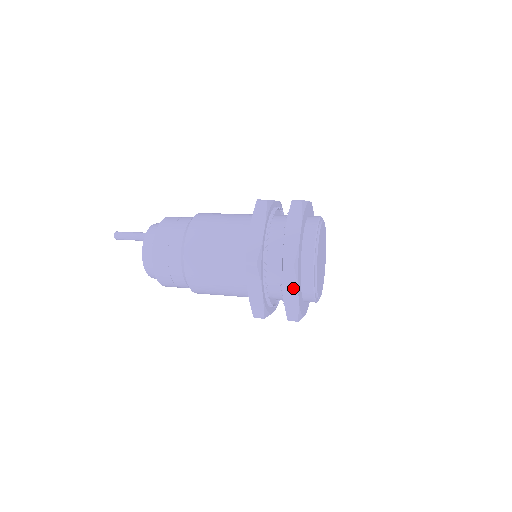
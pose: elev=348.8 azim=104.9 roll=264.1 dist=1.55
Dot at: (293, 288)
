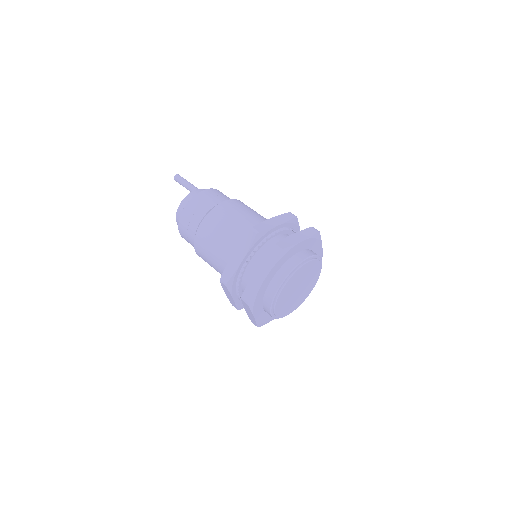
Dot at: (250, 312)
